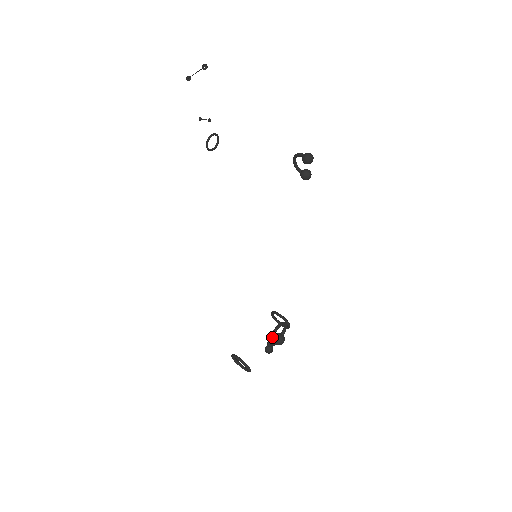
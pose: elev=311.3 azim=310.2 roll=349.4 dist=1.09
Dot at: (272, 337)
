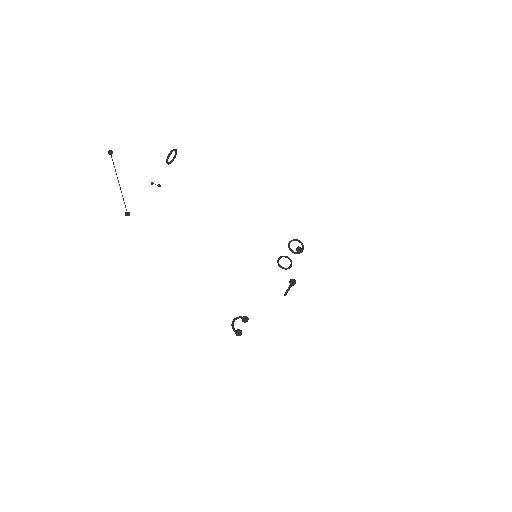
Dot at: (285, 295)
